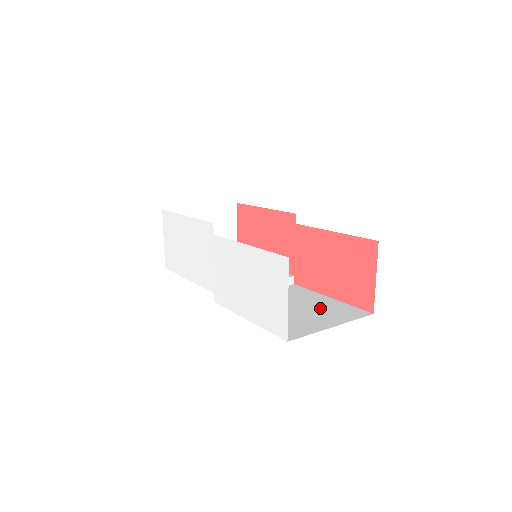
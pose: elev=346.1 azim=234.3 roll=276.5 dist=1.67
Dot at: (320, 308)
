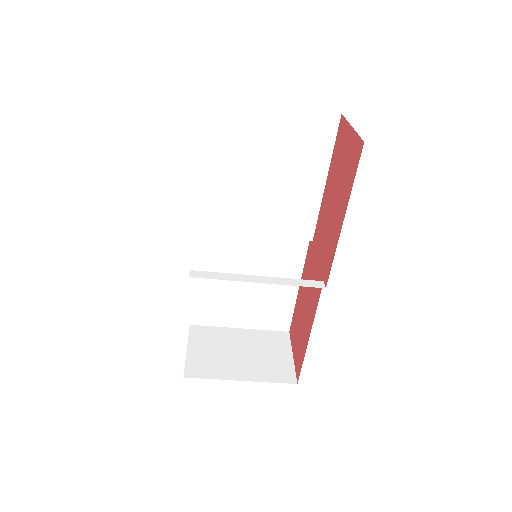
Dot at: occluded
